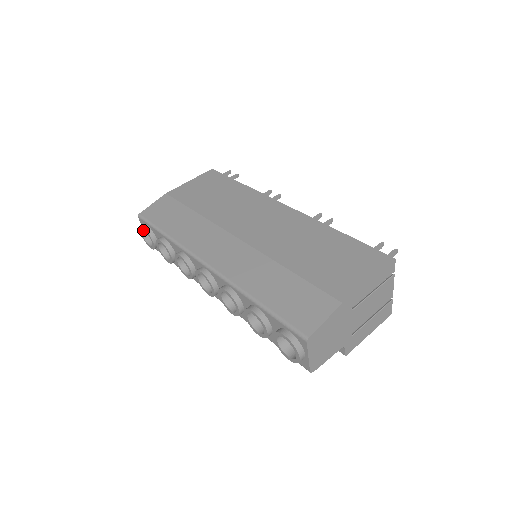
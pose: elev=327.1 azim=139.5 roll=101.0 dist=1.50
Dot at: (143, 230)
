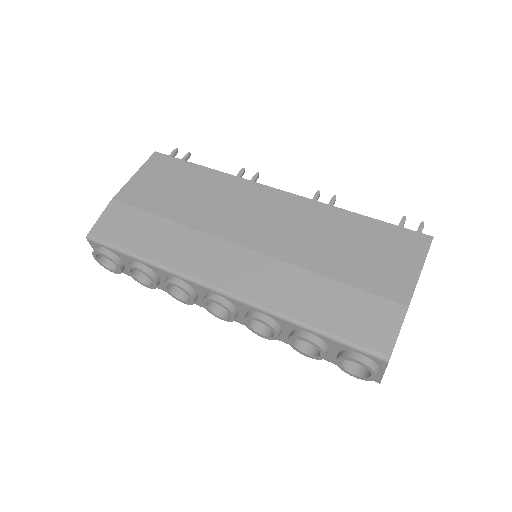
Dot at: occluded
